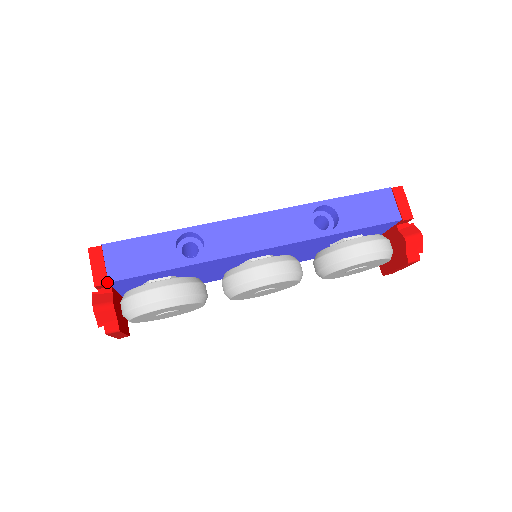
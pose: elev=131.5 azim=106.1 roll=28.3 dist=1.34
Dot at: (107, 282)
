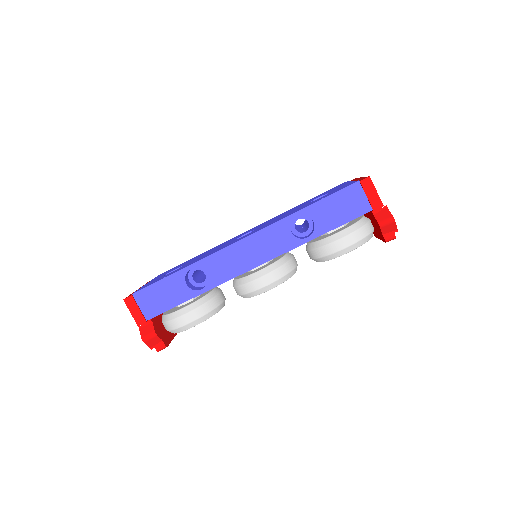
Dot at: (145, 321)
